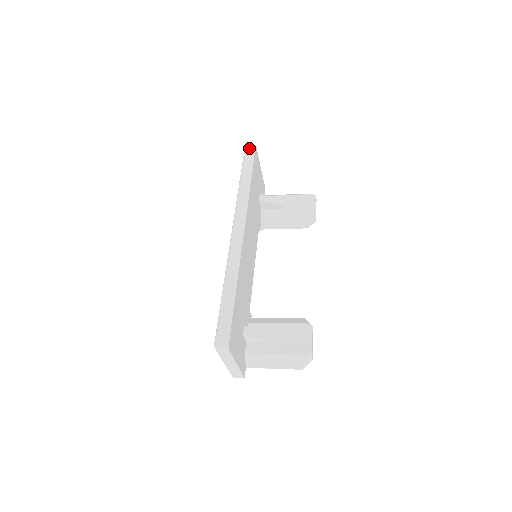
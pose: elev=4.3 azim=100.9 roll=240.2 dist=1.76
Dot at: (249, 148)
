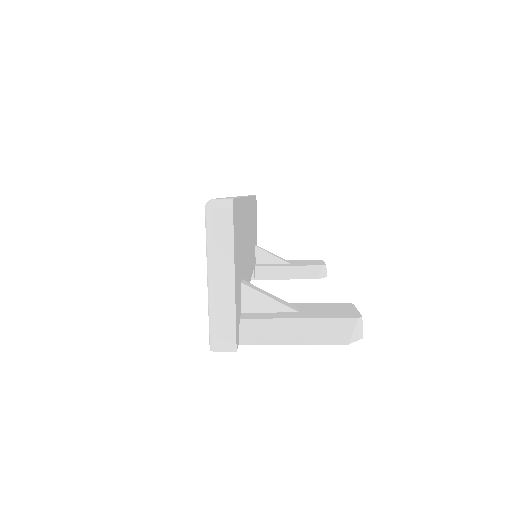
Dot at: (249, 195)
